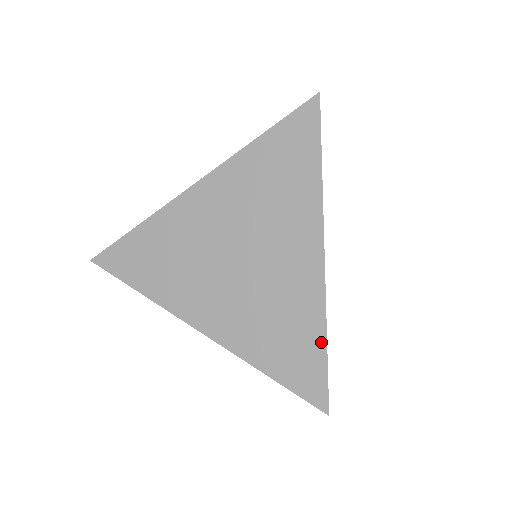
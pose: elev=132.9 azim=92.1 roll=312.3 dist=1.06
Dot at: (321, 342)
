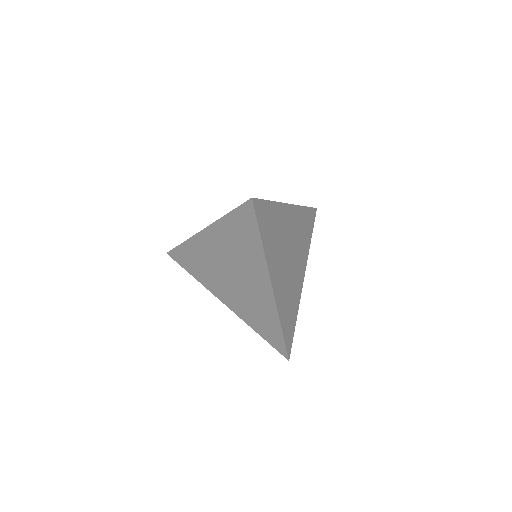
Dot at: occluded
